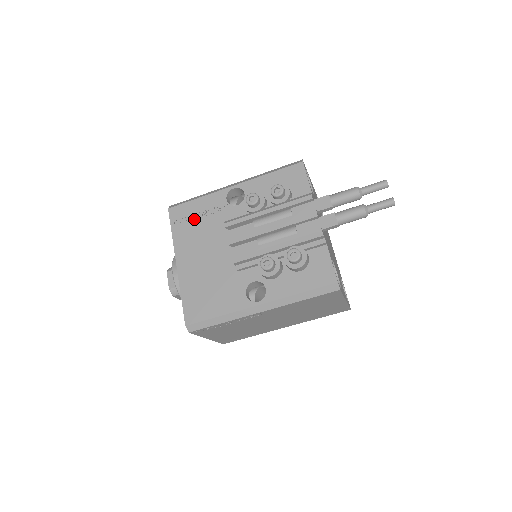
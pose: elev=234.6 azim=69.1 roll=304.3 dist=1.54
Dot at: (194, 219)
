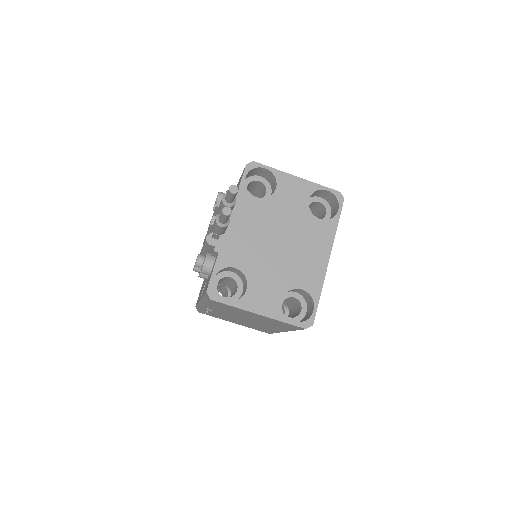
Dot at: occluded
